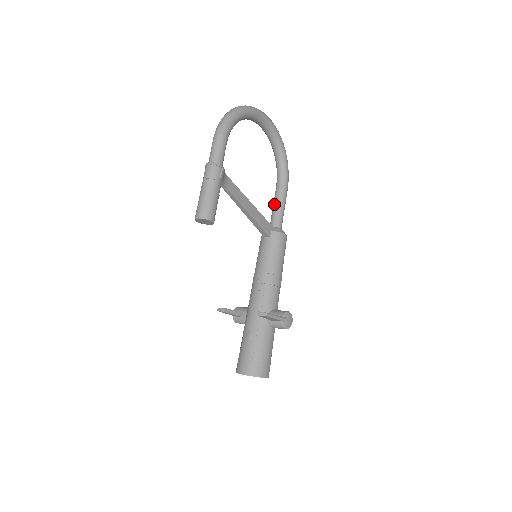
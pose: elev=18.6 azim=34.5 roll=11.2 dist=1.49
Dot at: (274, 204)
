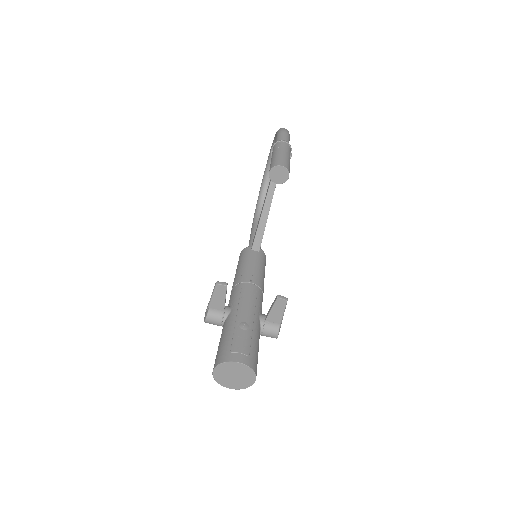
Dot at: occluded
